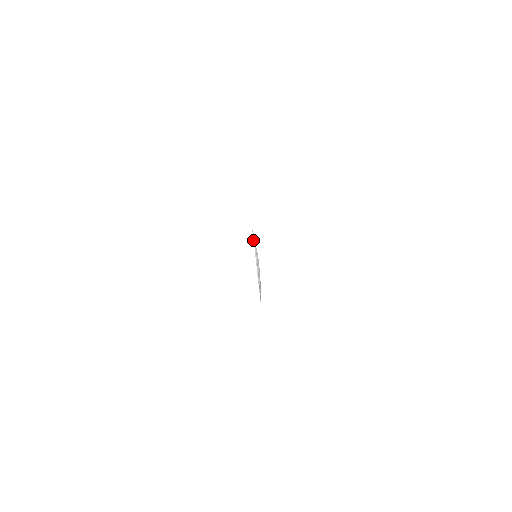
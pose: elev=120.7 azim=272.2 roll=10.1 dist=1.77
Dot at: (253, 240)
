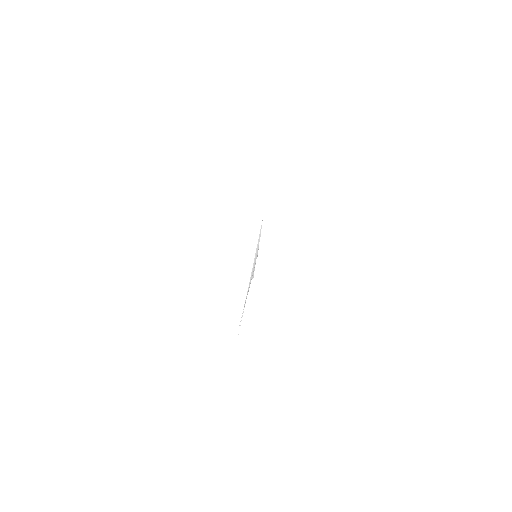
Dot at: occluded
